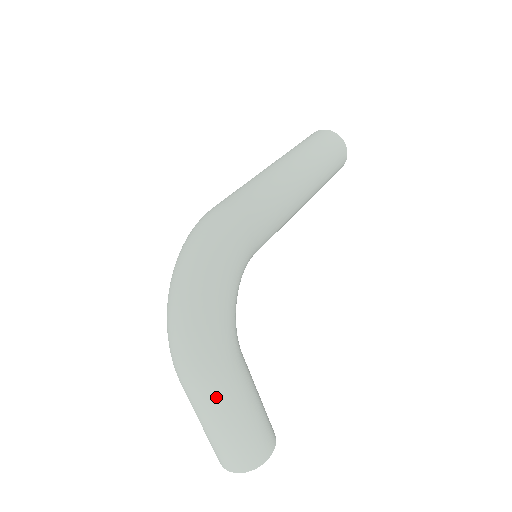
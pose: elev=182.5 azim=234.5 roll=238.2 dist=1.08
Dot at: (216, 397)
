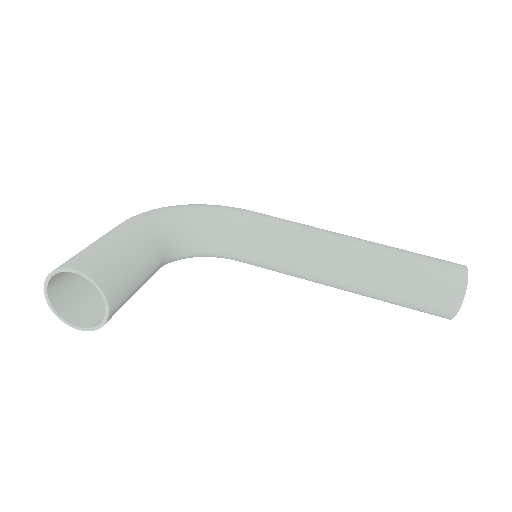
Dot at: occluded
